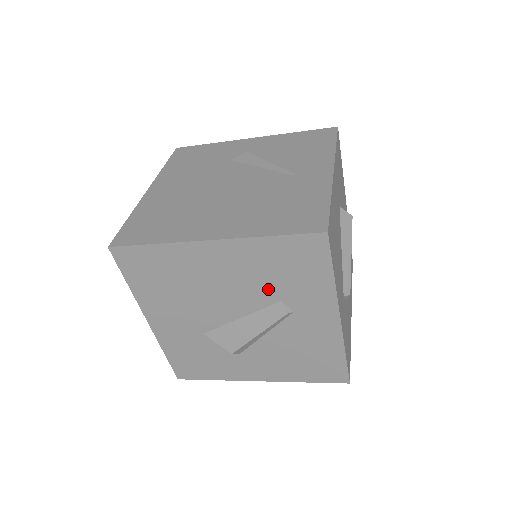
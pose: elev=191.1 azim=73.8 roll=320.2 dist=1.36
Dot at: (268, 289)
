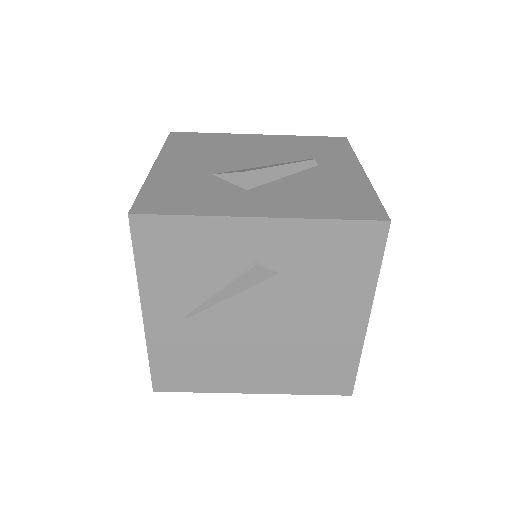
Dot at: (297, 154)
